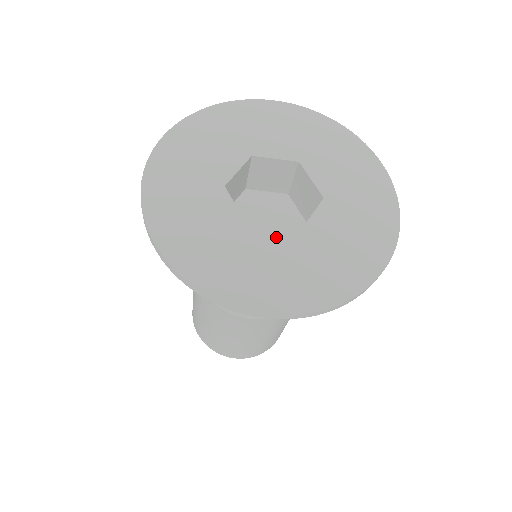
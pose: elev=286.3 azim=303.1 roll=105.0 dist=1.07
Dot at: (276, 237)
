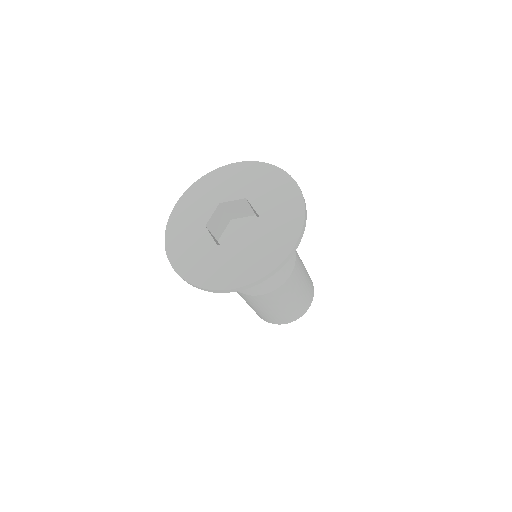
Dot at: (232, 247)
